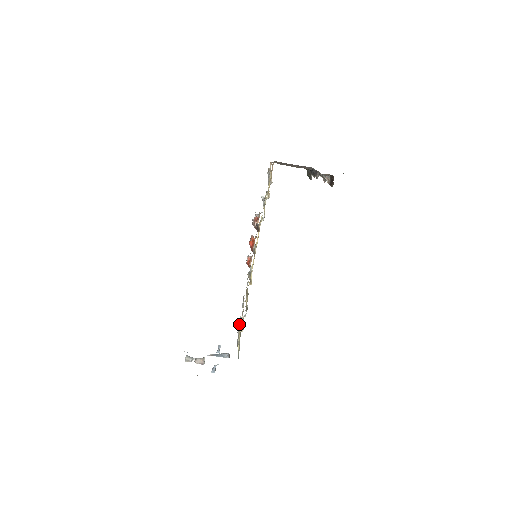
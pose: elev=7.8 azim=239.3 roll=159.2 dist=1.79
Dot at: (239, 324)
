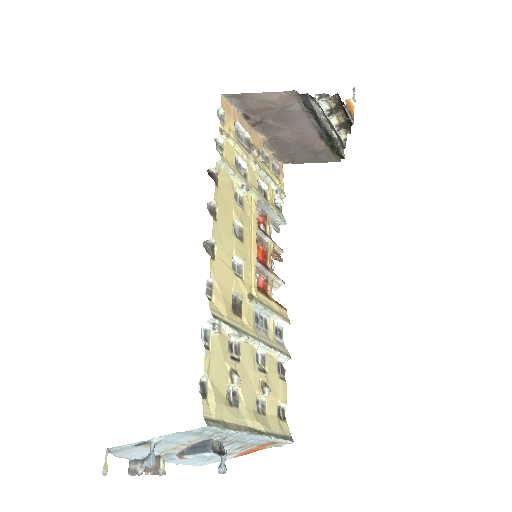
Dot at: (258, 399)
